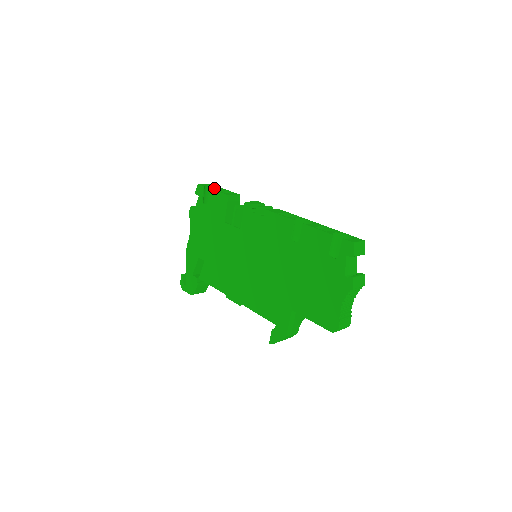
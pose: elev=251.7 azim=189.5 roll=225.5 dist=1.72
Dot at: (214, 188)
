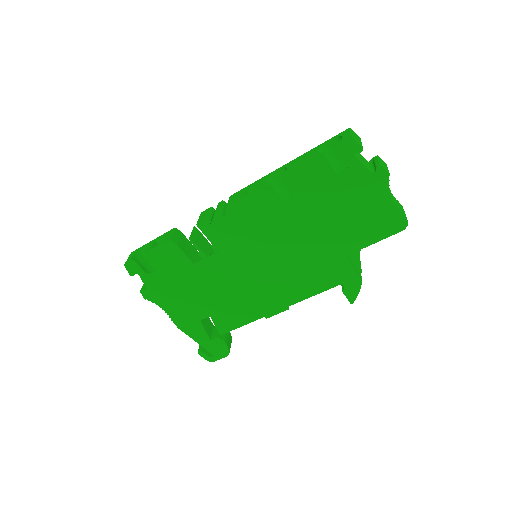
Dot at: (140, 252)
